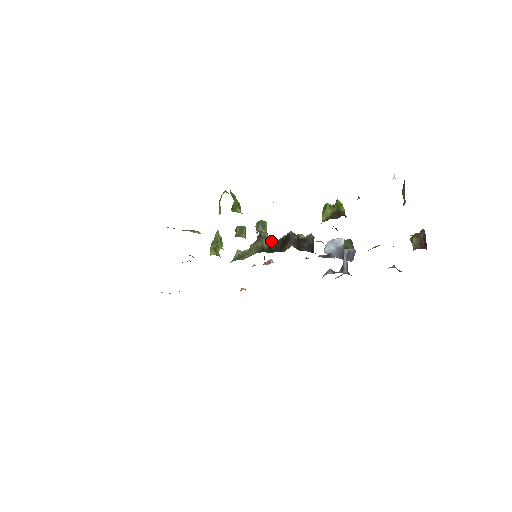
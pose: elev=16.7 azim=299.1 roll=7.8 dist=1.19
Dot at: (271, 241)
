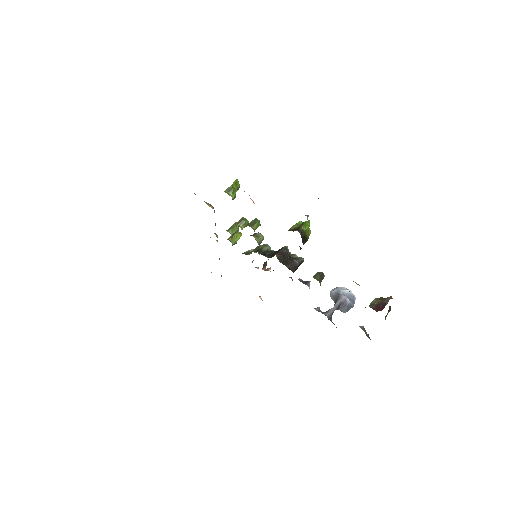
Dot at: (273, 250)
